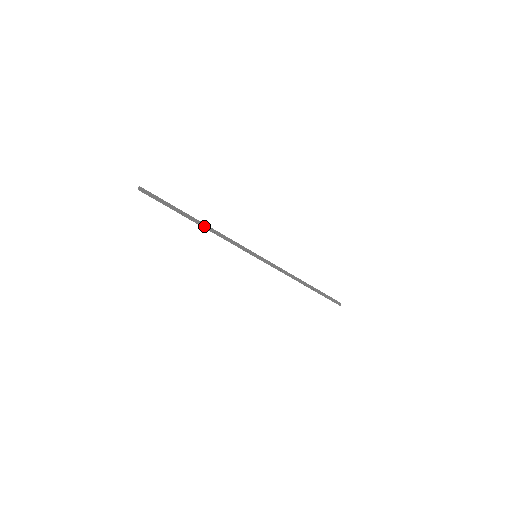
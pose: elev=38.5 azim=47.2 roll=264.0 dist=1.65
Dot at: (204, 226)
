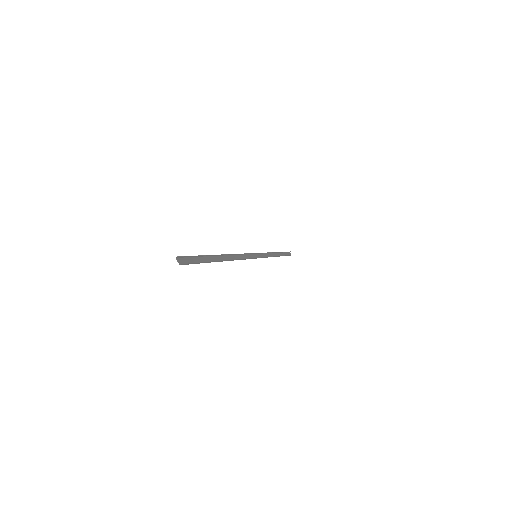
Dot at: (227, 258)
